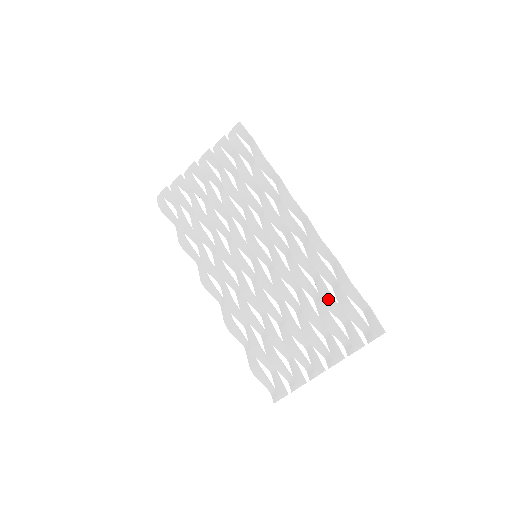
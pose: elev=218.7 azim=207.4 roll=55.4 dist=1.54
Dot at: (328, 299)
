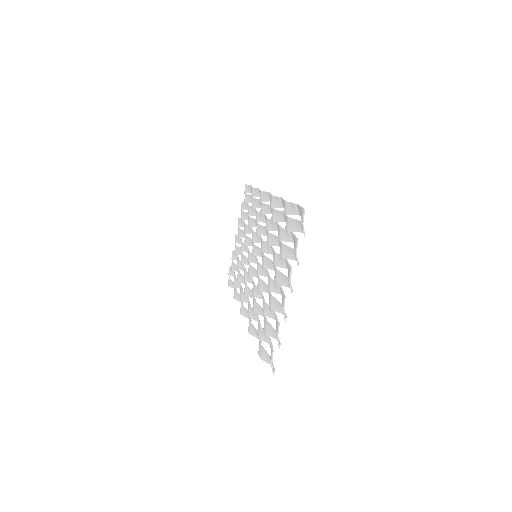
Dot at: (279, 232)
